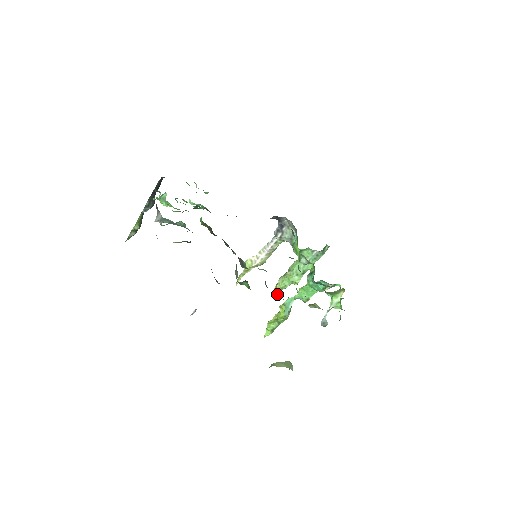
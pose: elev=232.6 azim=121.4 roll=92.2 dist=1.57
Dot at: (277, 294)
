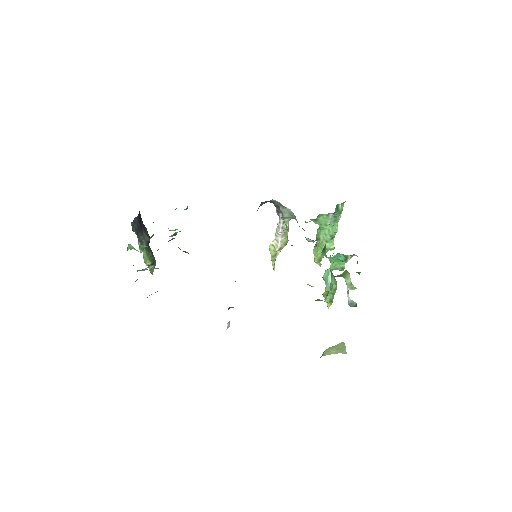
Dot at: (320, 264)
